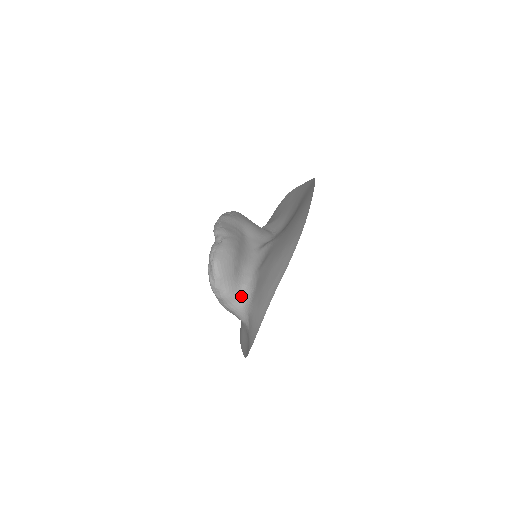
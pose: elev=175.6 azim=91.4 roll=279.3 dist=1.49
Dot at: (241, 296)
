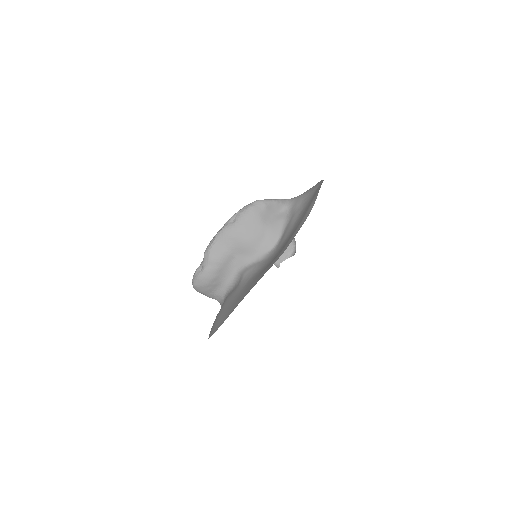
Dot at: (218, 300)
